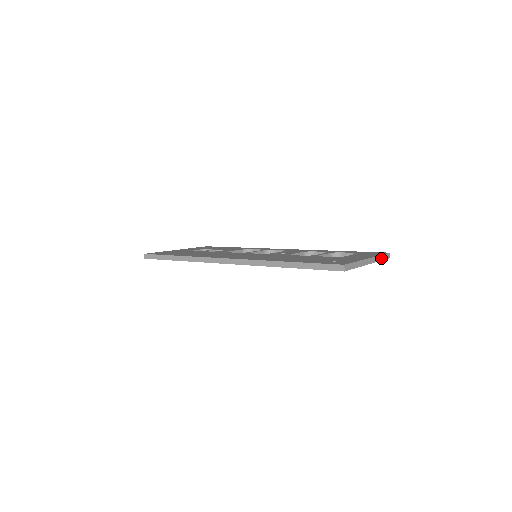
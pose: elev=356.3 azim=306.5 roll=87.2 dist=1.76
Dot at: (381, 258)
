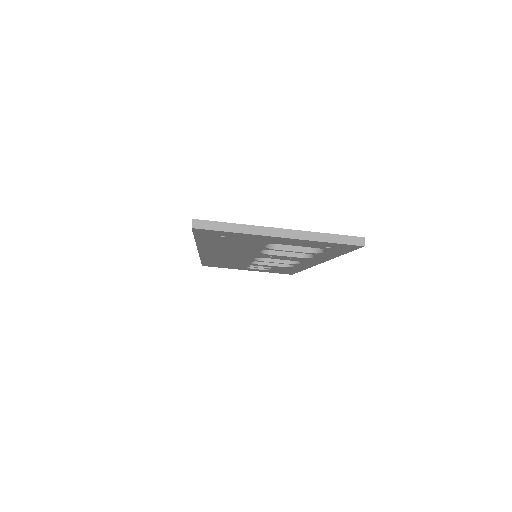
Dot at: (328, 238)
